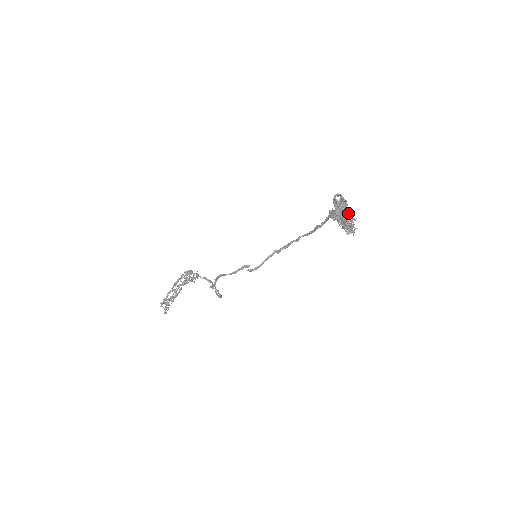
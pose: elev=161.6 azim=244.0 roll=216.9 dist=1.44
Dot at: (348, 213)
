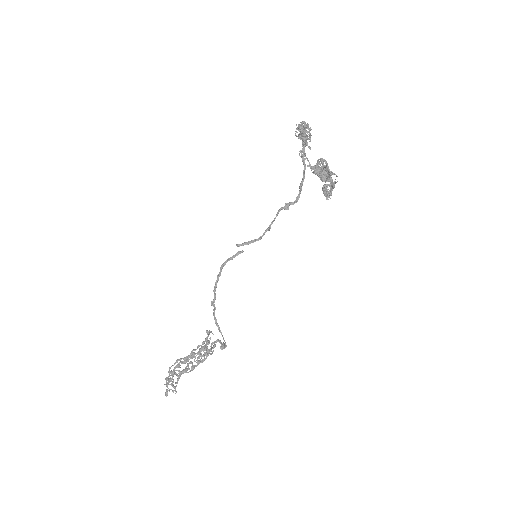
Dot at: (330, 172)
